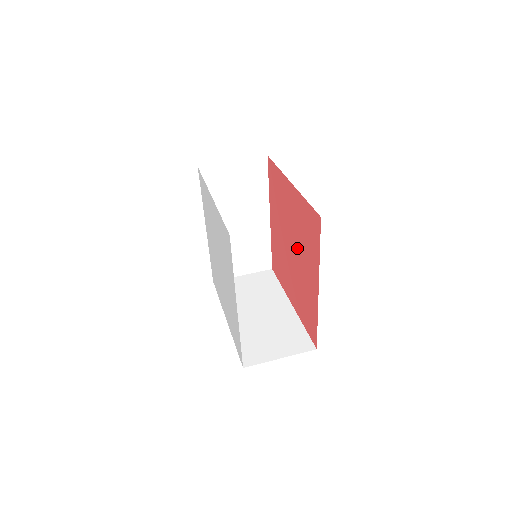
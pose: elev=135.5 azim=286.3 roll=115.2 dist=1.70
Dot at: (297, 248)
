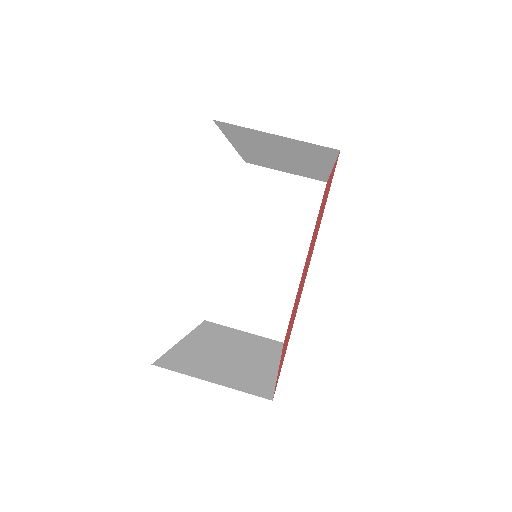
Dot at: occluded
